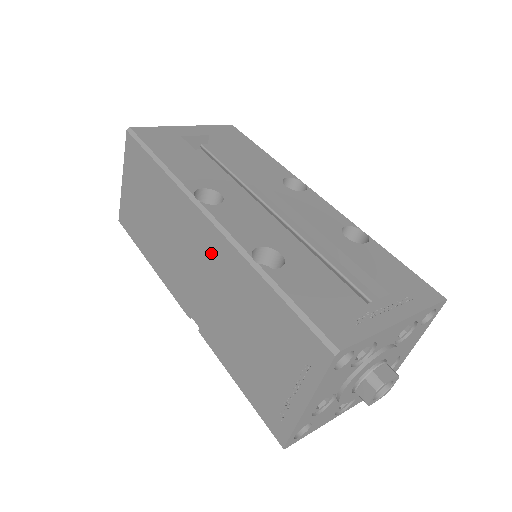
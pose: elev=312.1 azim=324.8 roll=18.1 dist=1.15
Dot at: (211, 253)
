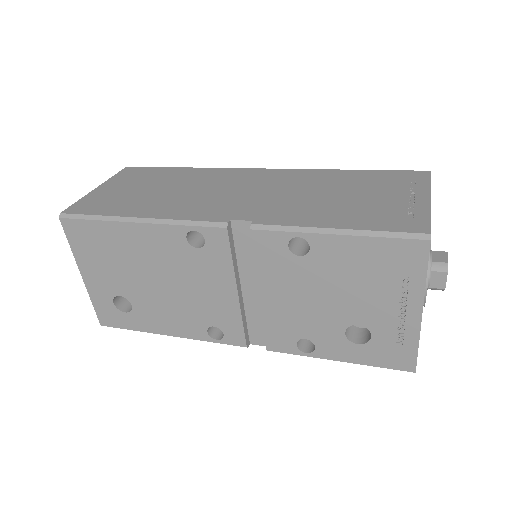
Dot at: (271, 179)
